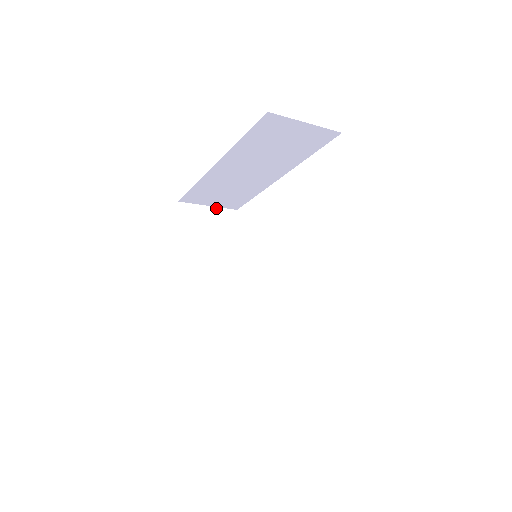
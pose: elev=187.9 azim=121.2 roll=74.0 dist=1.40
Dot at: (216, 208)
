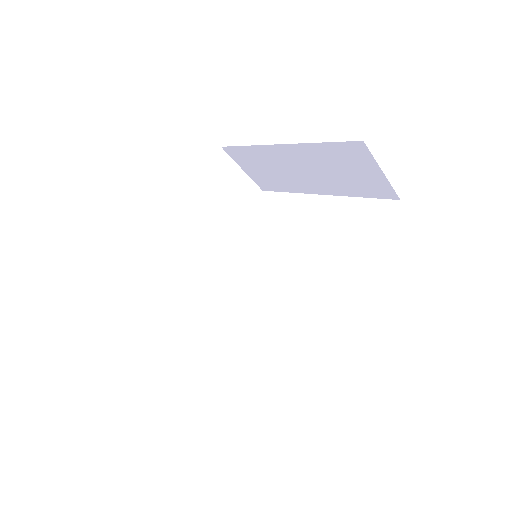
Dot at: occluded
